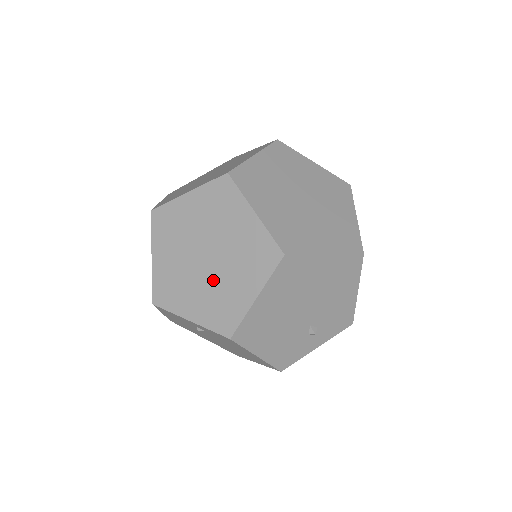
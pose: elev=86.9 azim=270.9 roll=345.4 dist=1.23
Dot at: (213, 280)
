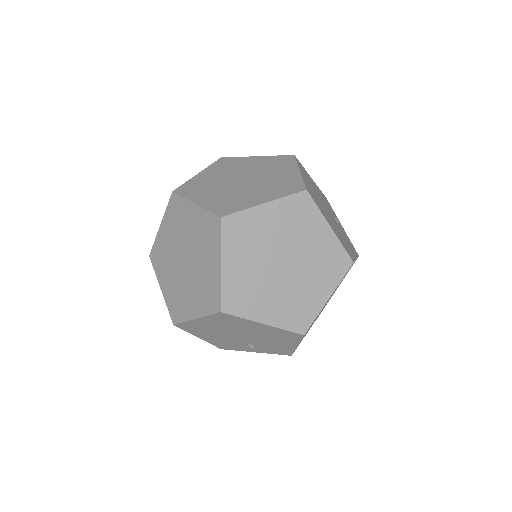
Dot at: (181, 280)
